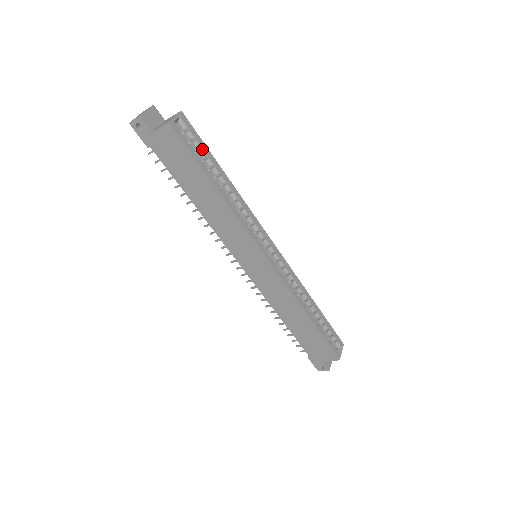
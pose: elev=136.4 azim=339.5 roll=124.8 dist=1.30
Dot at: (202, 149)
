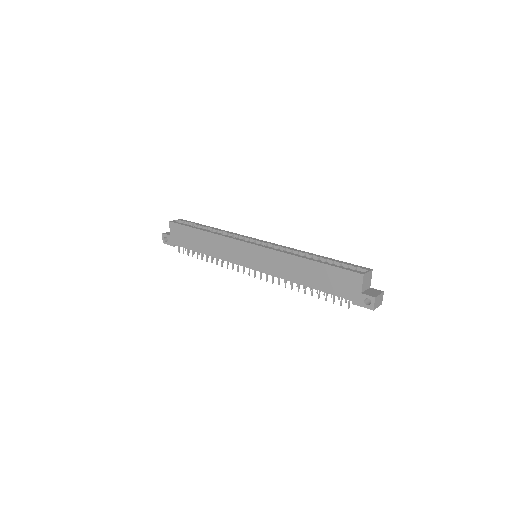
Dot at: (194, 224)
